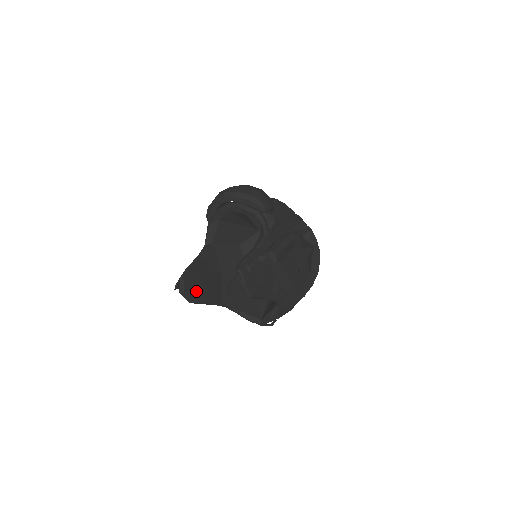
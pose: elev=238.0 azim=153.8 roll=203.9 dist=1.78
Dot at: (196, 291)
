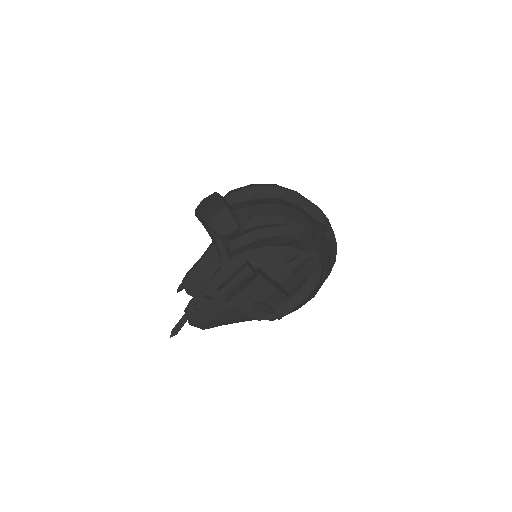
Dot at: occluded
